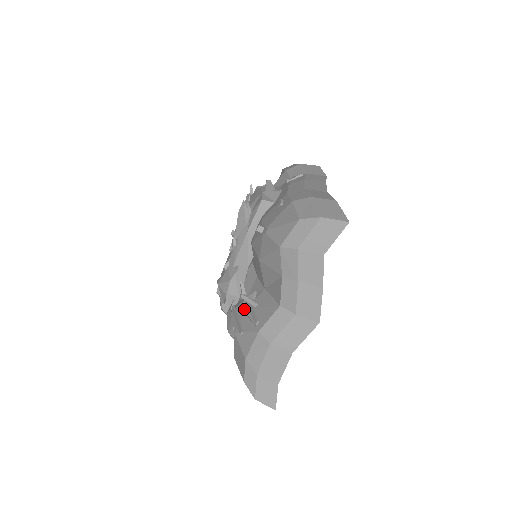
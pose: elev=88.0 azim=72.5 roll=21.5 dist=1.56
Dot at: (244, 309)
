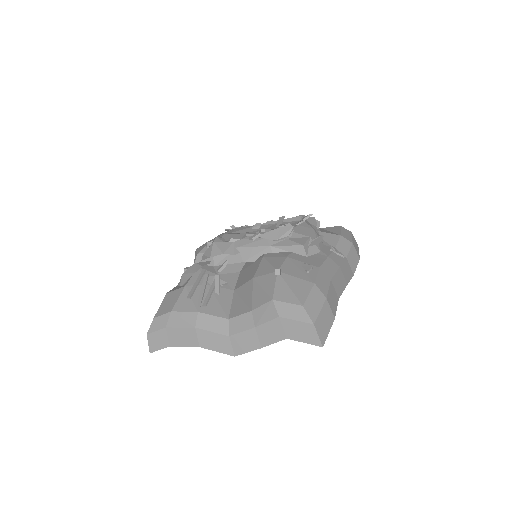
Dot at: (208, 281)
